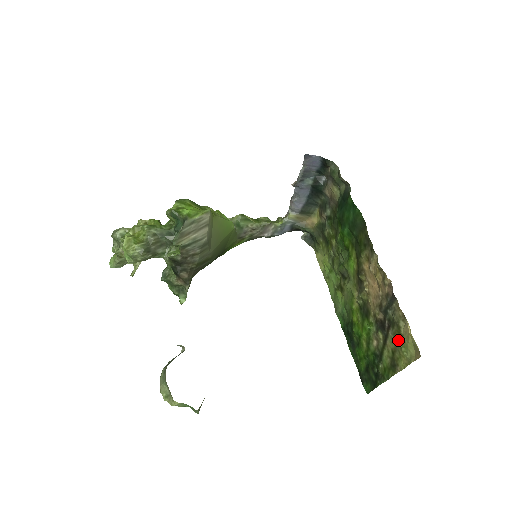
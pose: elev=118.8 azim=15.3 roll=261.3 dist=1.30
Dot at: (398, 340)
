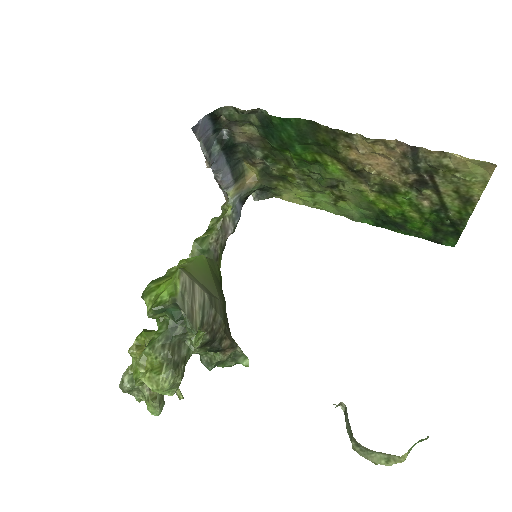
Dot at: (454, 177)
